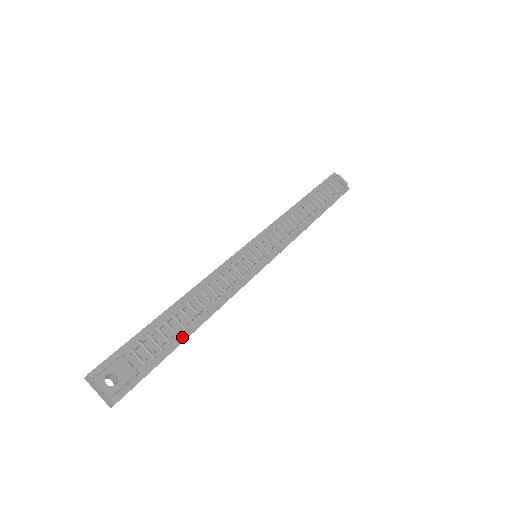
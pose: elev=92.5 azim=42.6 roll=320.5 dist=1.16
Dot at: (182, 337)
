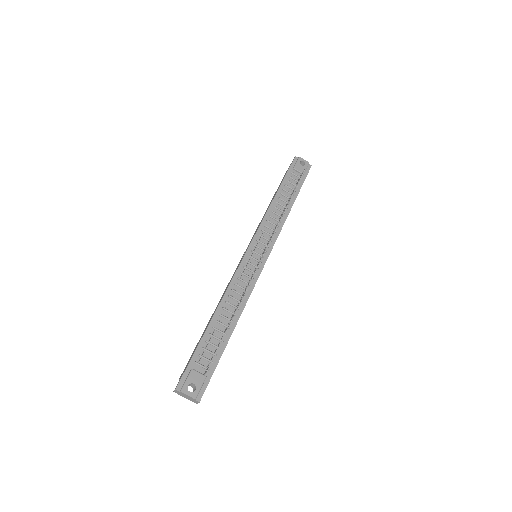
Dot at: (225, 341)
